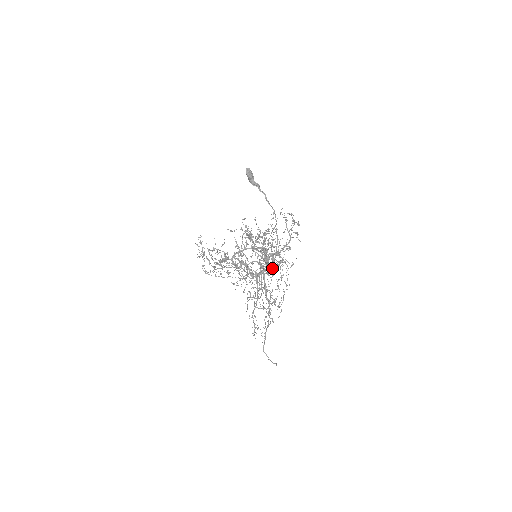
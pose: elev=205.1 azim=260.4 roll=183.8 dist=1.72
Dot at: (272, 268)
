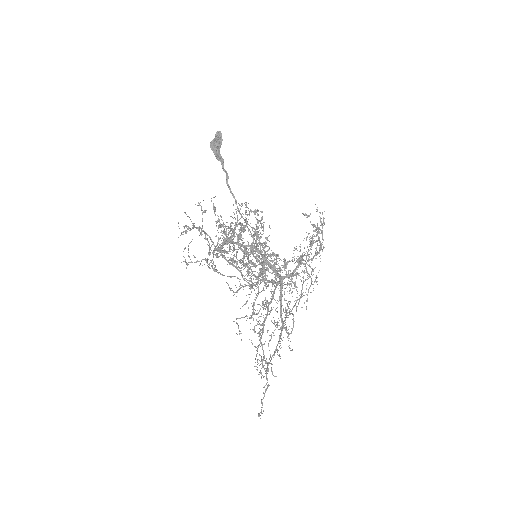
Dot at: occluded
